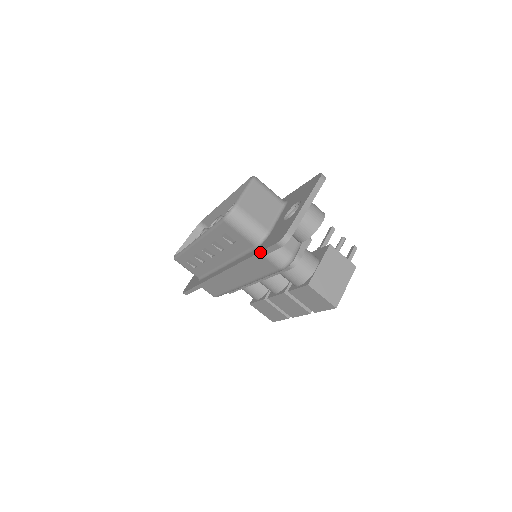
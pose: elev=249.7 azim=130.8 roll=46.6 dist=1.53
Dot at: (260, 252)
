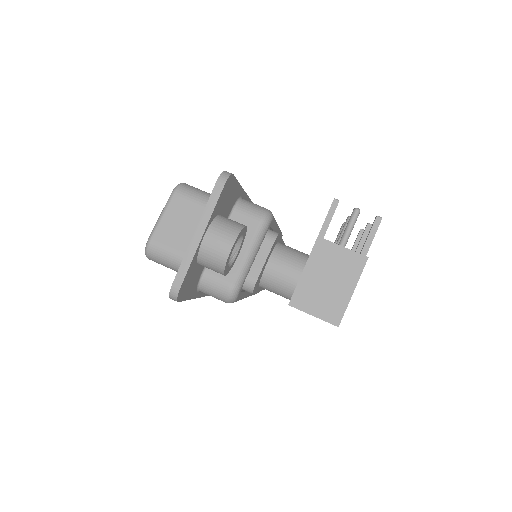
Dot at: occluded
